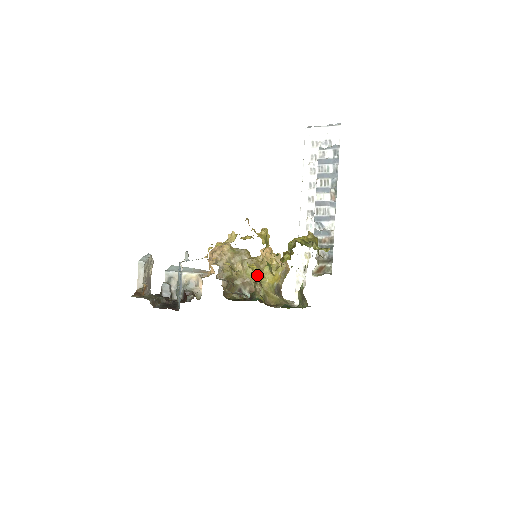
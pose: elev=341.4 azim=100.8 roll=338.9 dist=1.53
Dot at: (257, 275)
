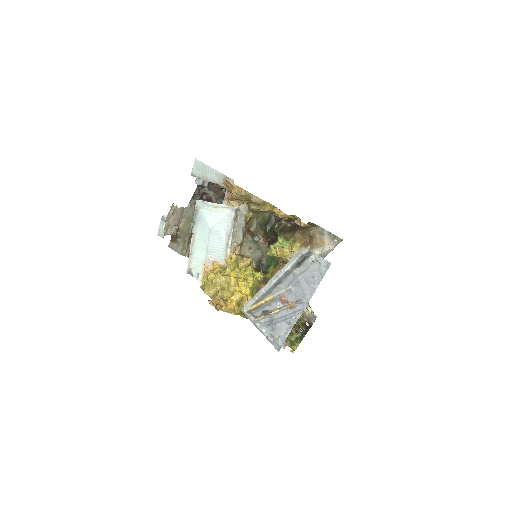
Dot at: (253, 290)
